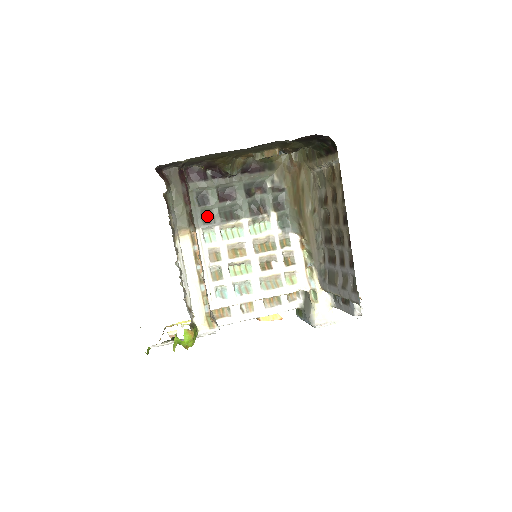
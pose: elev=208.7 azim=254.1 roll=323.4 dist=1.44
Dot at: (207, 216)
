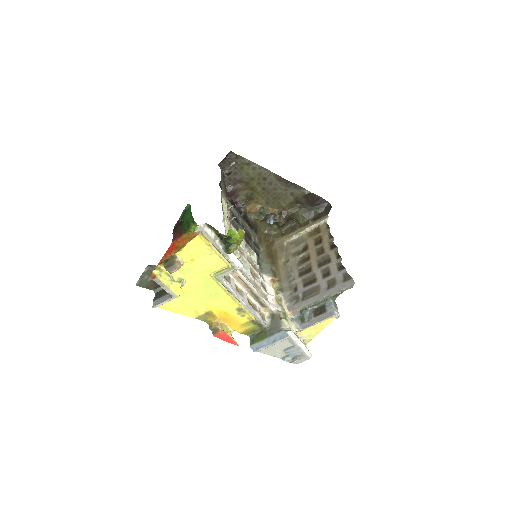
Dot at: occluded
